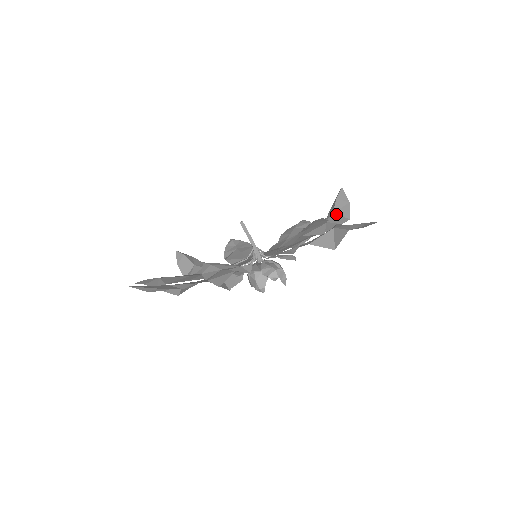
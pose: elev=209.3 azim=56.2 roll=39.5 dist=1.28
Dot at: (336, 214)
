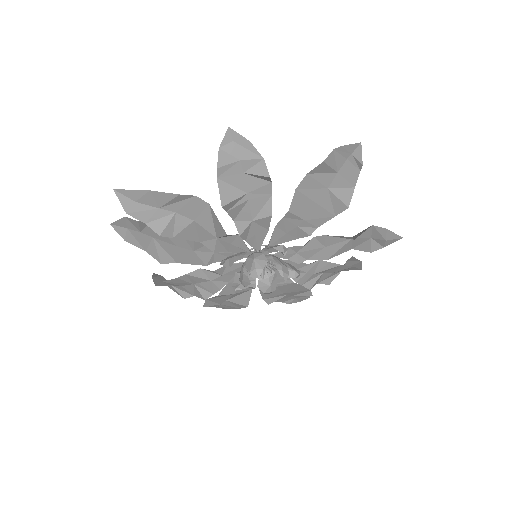
Dot at: (346, 269)
